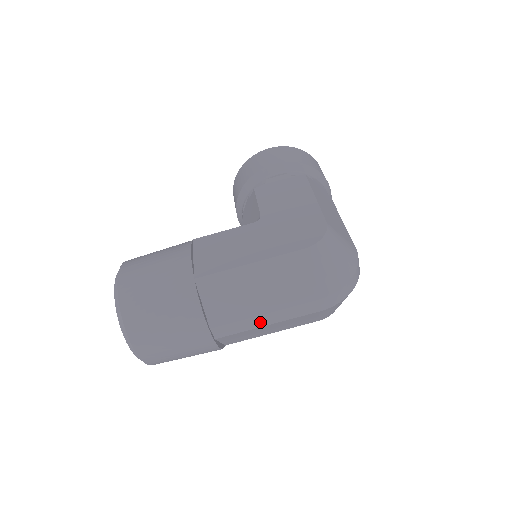
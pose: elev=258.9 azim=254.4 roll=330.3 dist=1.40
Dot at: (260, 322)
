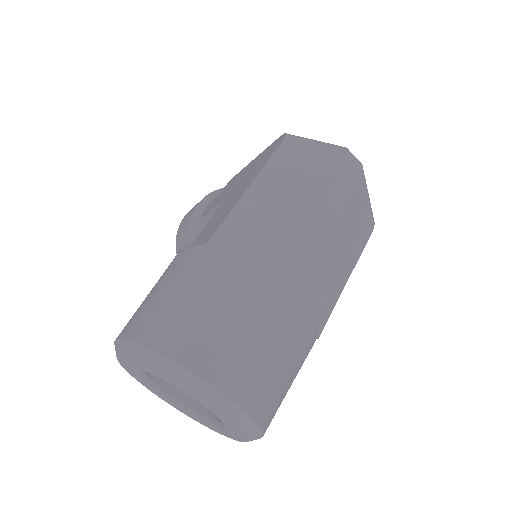
Dot at: (317, 235)
